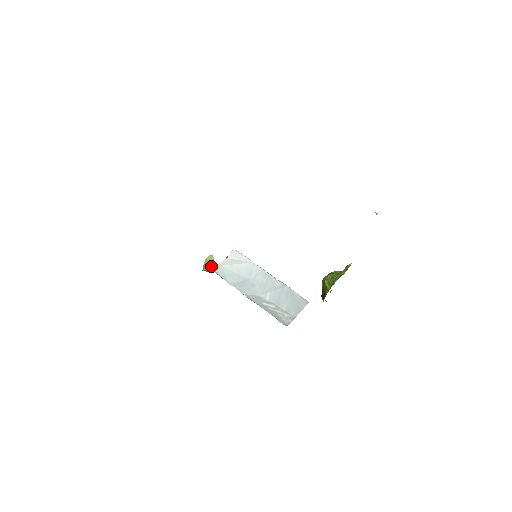
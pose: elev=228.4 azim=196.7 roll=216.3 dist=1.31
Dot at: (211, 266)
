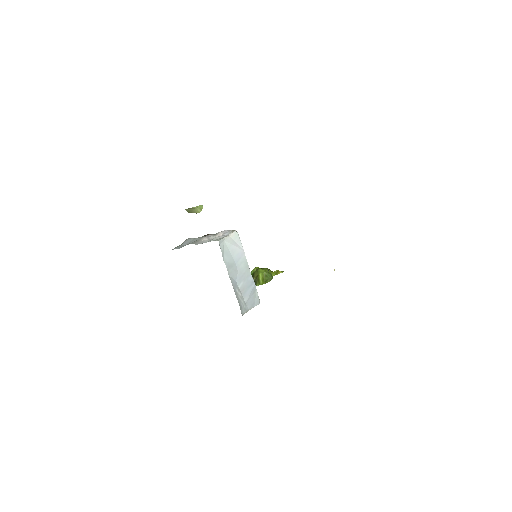
Dot at: (195, 212)
